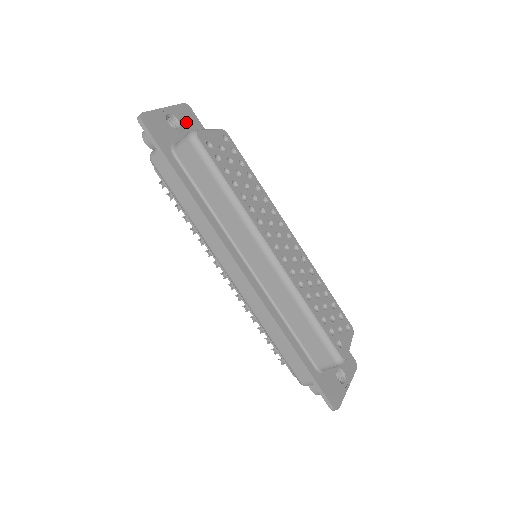
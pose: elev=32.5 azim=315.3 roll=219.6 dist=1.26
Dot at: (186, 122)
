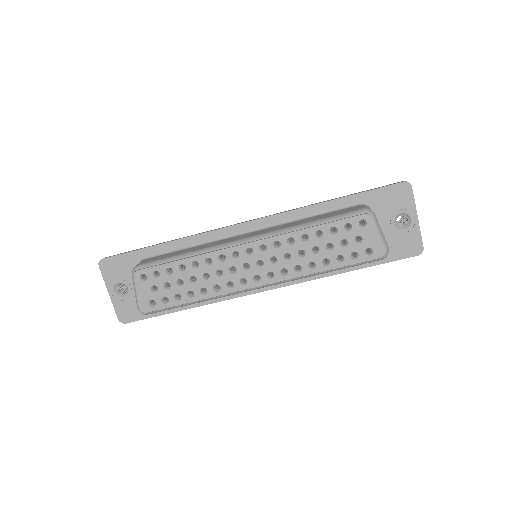
Dot at: (120, 274)
